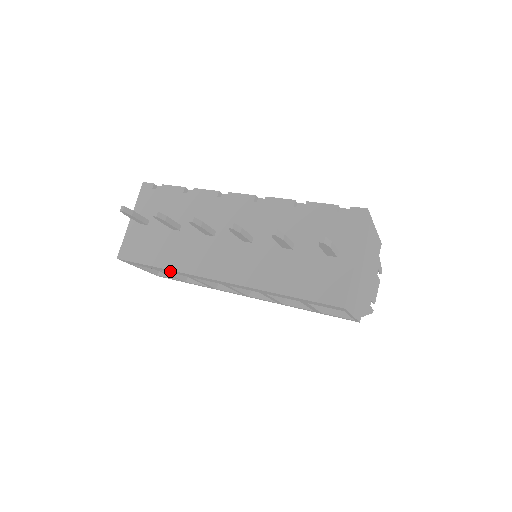
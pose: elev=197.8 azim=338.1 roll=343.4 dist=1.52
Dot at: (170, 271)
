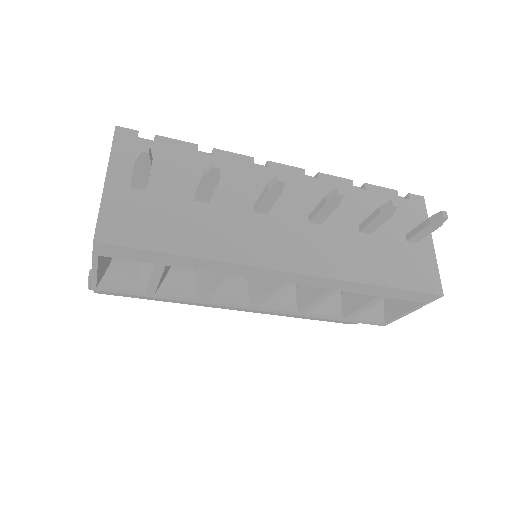
Dot at: (200, 263)
